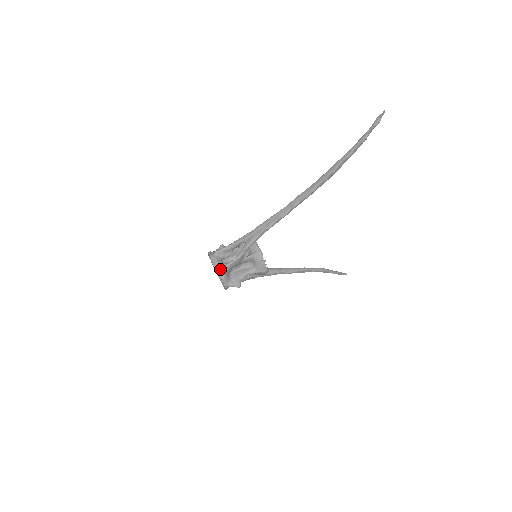
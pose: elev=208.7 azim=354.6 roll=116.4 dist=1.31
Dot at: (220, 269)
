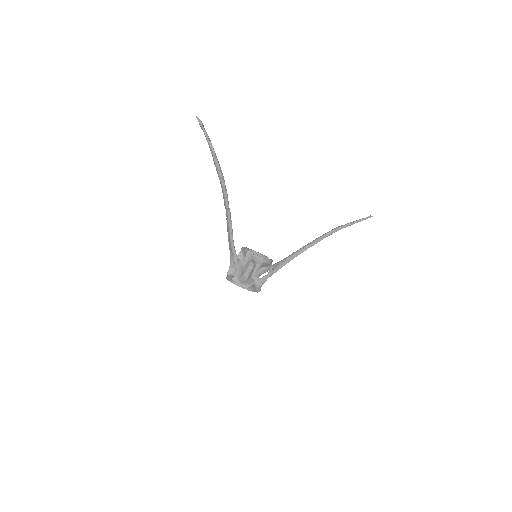
Dot at: (233, 281)
